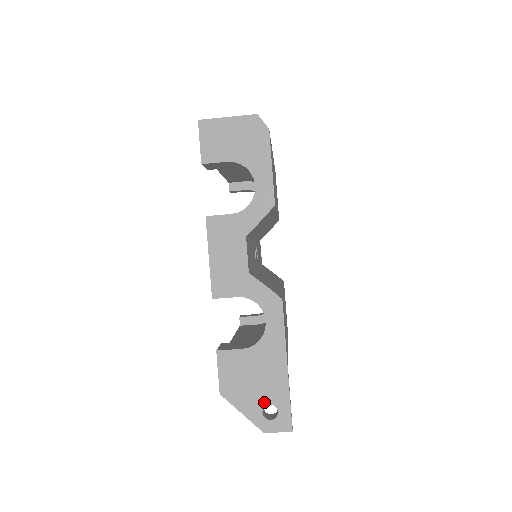
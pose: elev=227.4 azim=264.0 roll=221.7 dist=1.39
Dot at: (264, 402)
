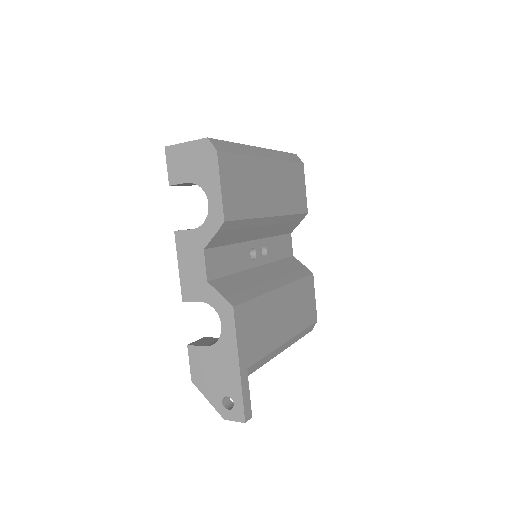
Dot at: (223, 394)
